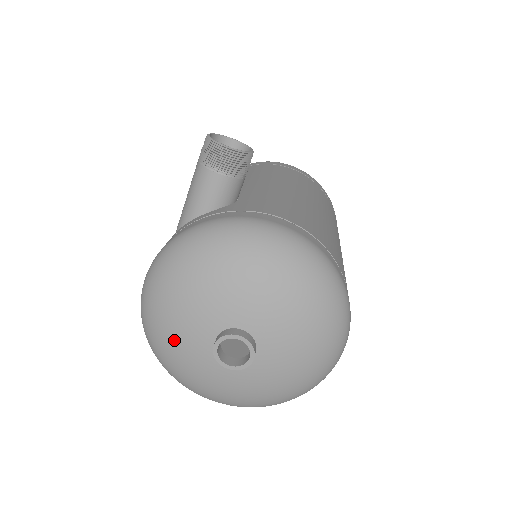
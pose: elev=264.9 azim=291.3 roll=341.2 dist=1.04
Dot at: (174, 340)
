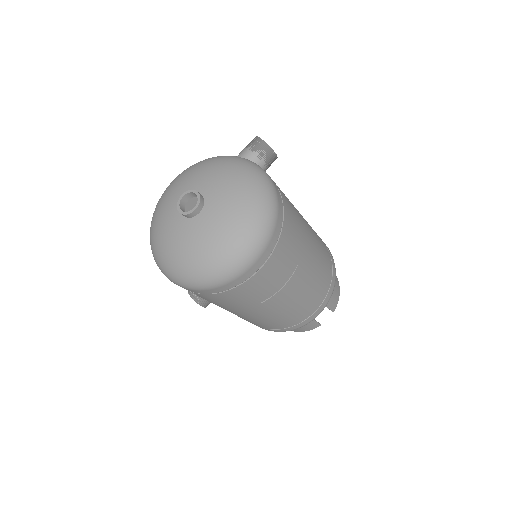
Dot at: (166, 200)
